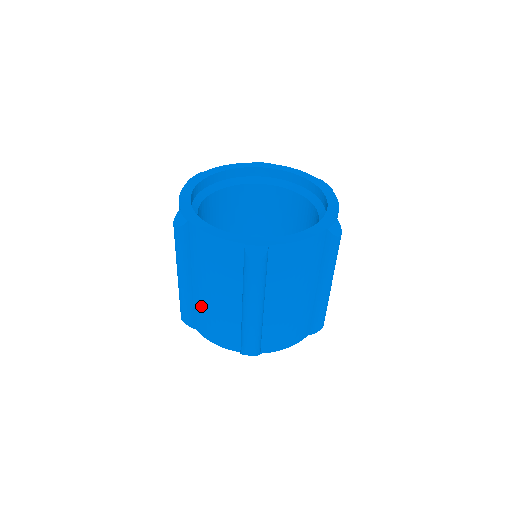
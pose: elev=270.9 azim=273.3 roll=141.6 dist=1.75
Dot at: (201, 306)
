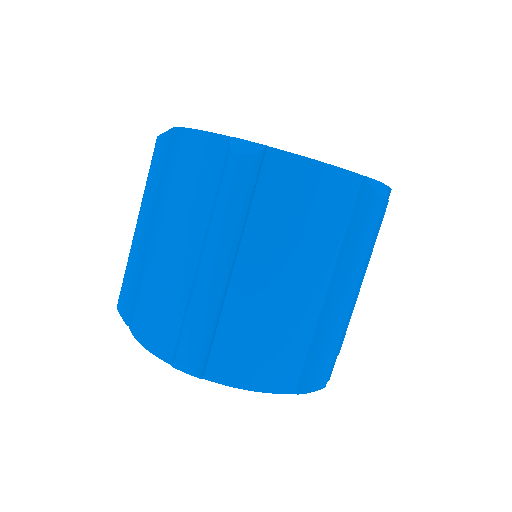
Dot at: (147, 272)
